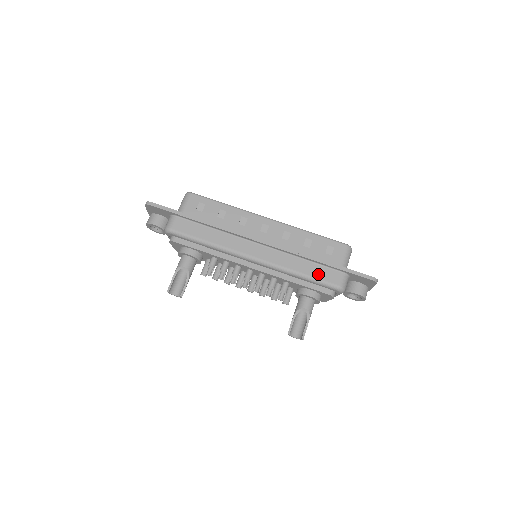
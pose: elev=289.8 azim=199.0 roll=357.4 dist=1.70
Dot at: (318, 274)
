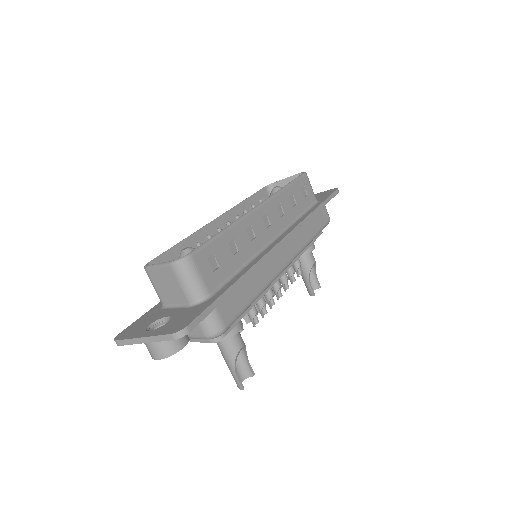
Dot at: (319, 224)
